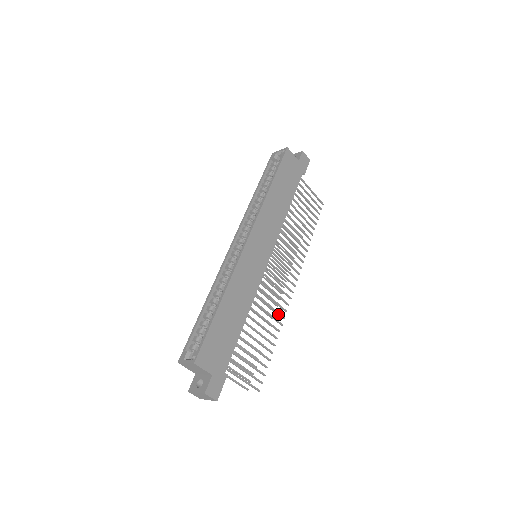
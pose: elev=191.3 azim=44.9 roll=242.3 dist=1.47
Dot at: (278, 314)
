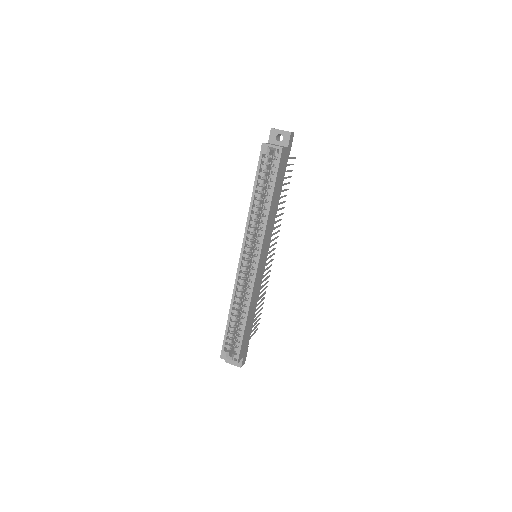
Dot at: (267, 278)
